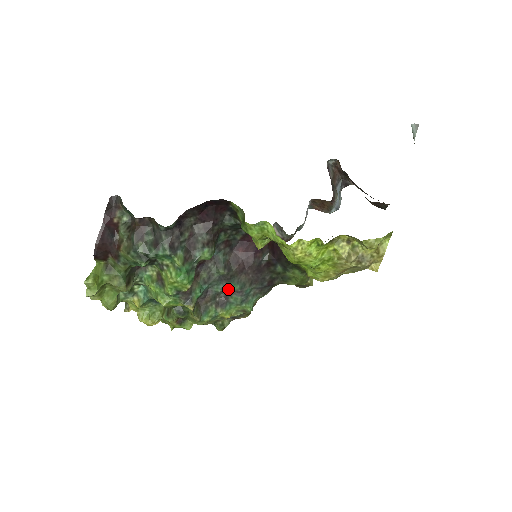
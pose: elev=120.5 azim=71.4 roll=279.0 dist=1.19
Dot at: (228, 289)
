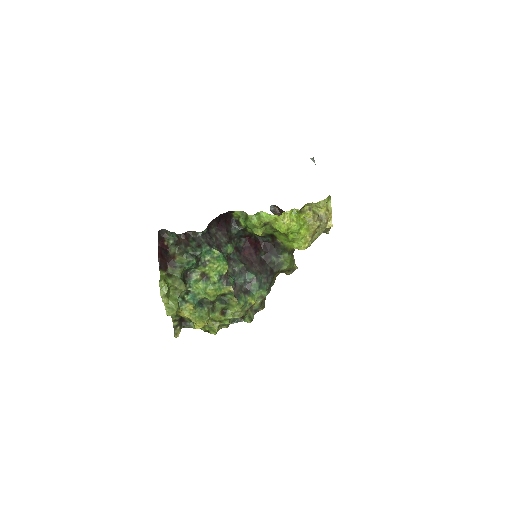
Dot at: (248, 279)
